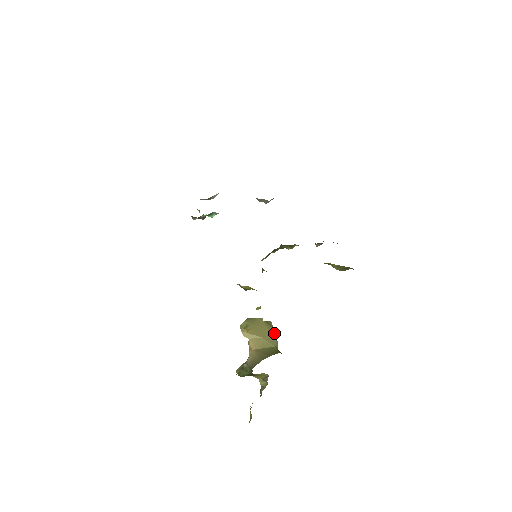
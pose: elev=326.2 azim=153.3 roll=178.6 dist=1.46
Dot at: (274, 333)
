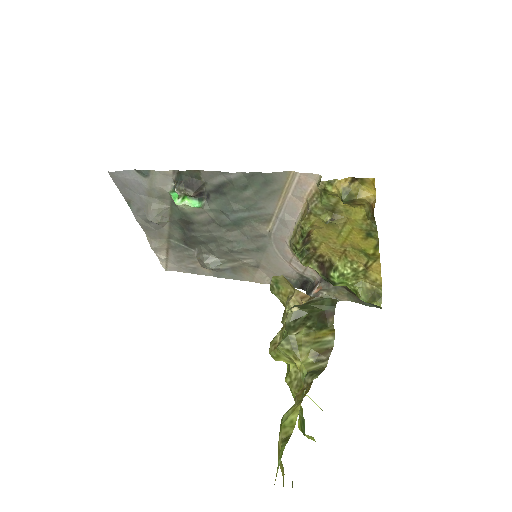
Dot at: occluded
